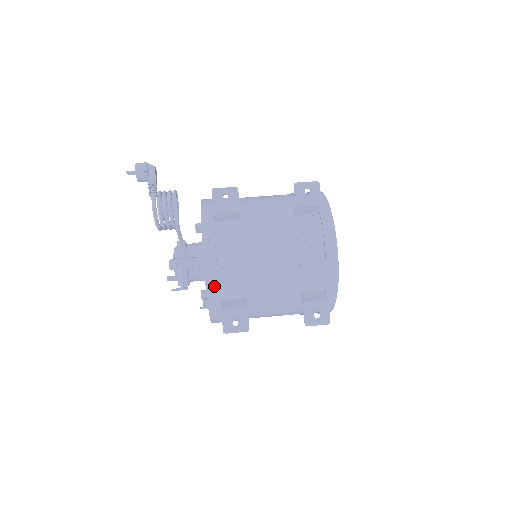
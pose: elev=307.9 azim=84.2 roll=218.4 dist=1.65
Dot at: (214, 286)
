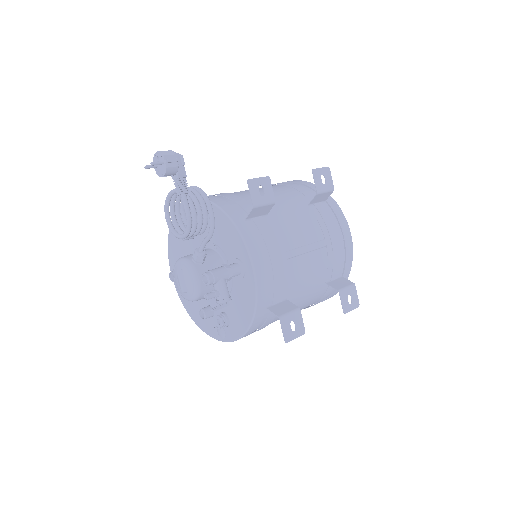
Dot at: (264, 293)
